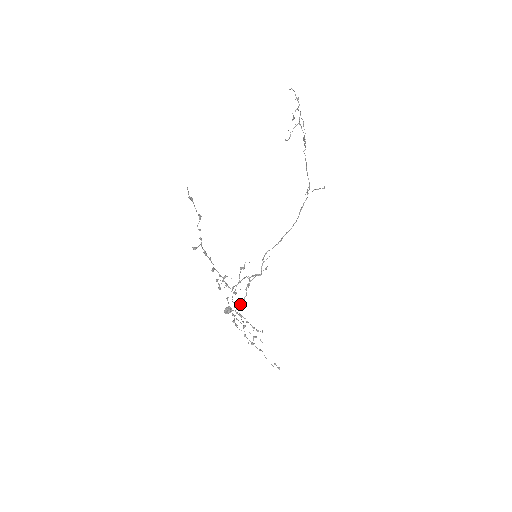
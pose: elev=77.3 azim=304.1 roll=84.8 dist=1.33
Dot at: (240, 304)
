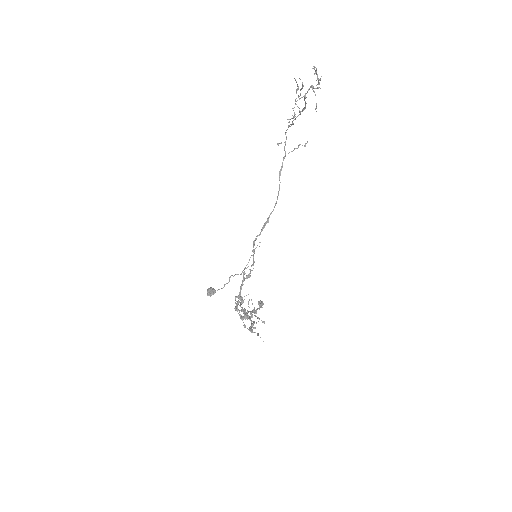
Dot at: (224, 284)
